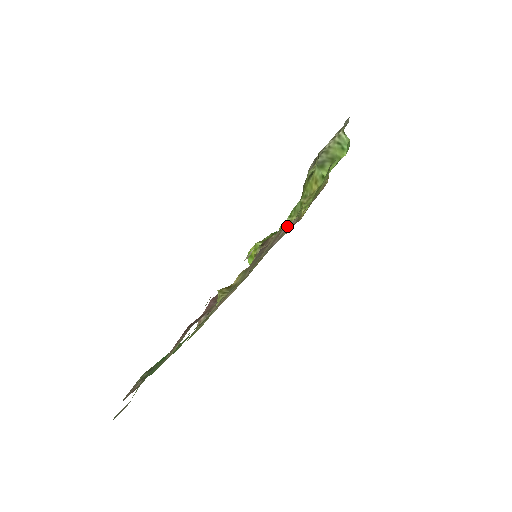
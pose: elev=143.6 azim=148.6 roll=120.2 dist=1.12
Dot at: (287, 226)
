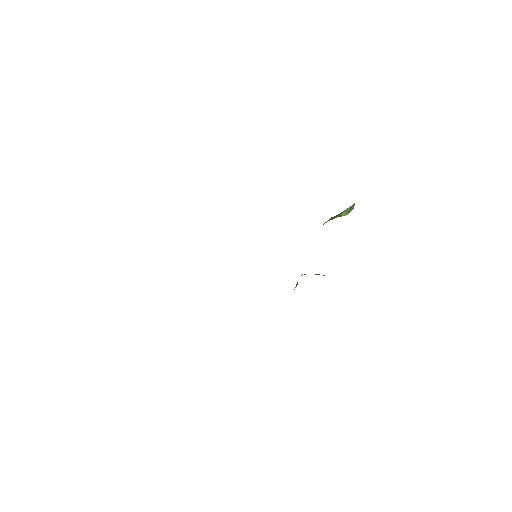
Dot at: occluded
